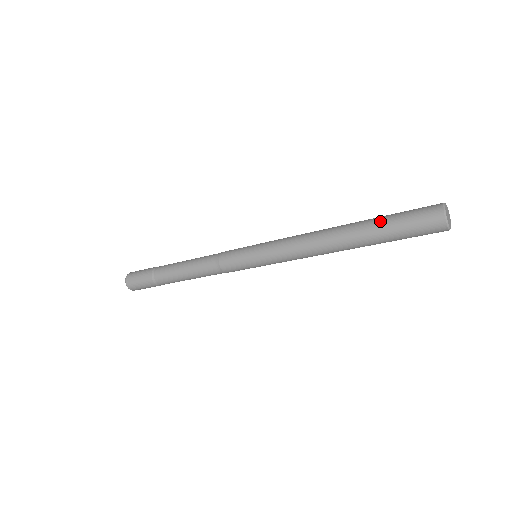
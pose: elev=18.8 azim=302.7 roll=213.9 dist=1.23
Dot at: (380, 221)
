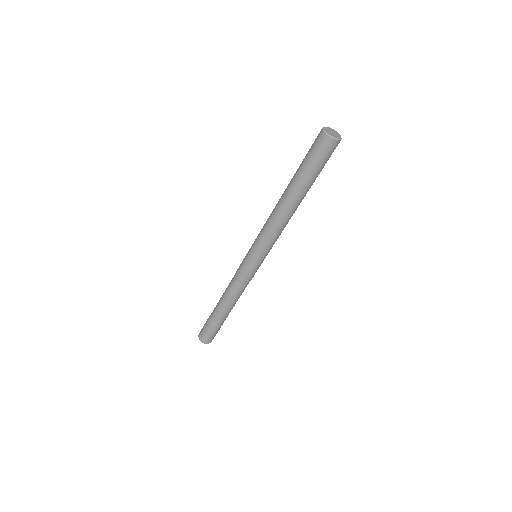
Dot at: (298, 170)
